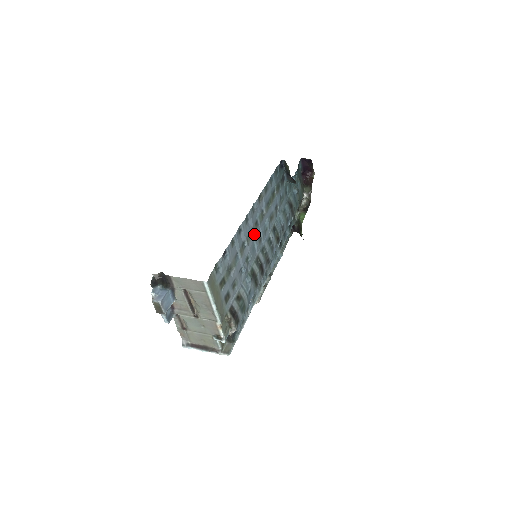
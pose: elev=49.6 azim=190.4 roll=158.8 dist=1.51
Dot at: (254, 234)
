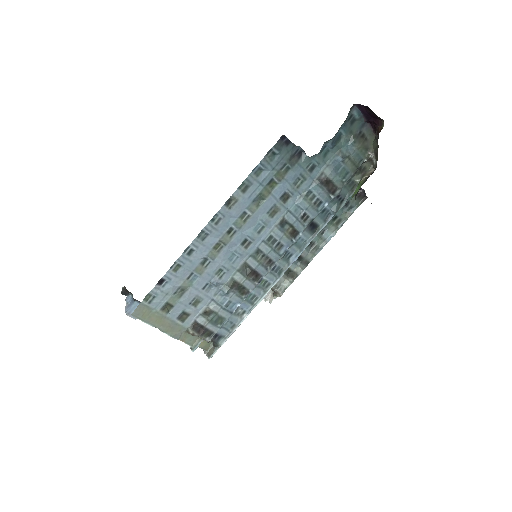
Dot at: (227, 244)
